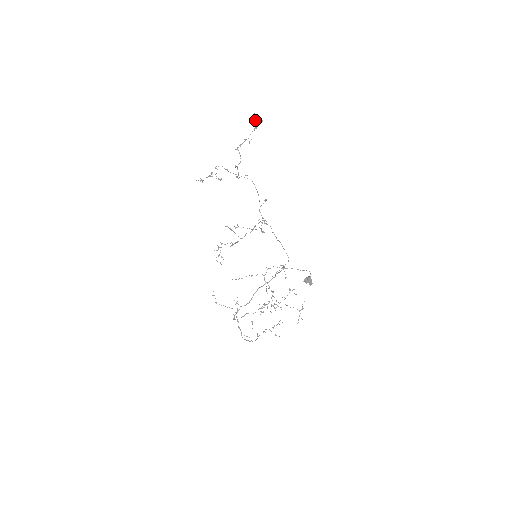
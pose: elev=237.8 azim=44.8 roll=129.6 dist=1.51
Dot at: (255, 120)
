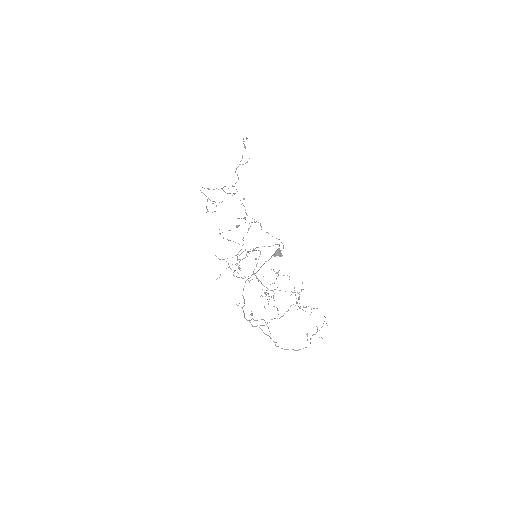
Dot at: (243, 141)
